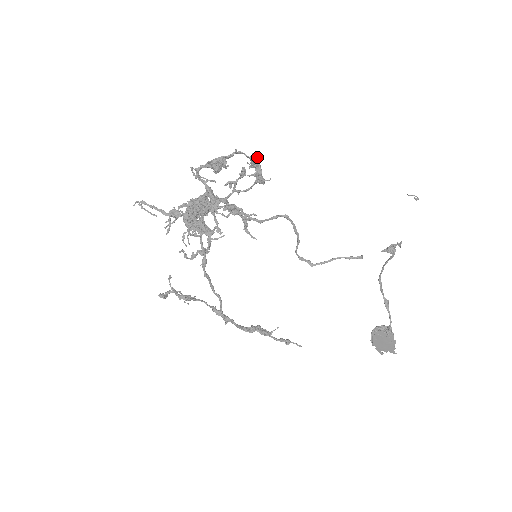
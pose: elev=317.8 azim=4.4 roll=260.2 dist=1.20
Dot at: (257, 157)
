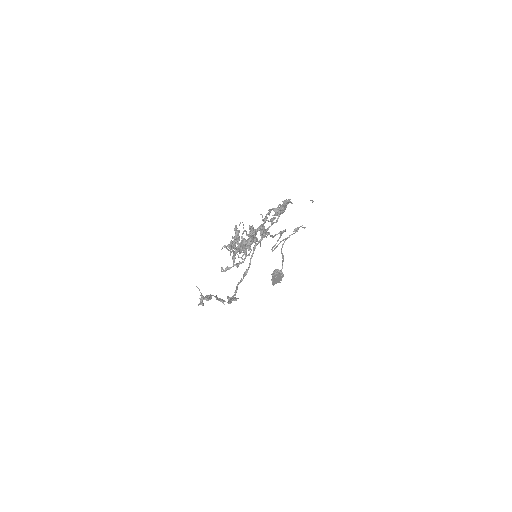
Dot at: occluded
